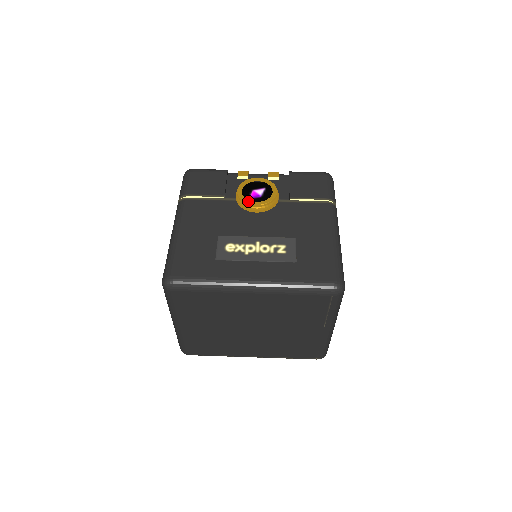
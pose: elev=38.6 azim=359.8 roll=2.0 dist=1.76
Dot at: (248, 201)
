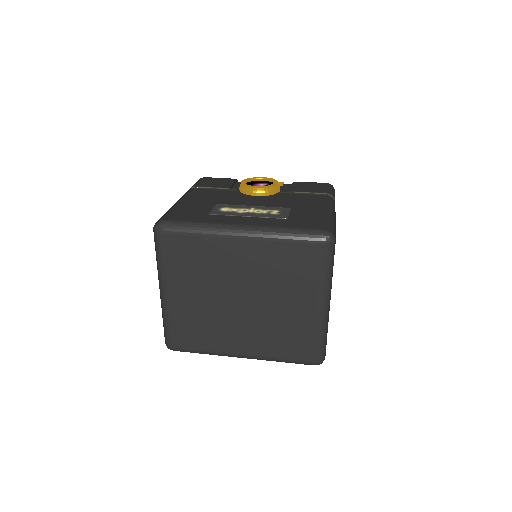
Dot at: (249, 186)
